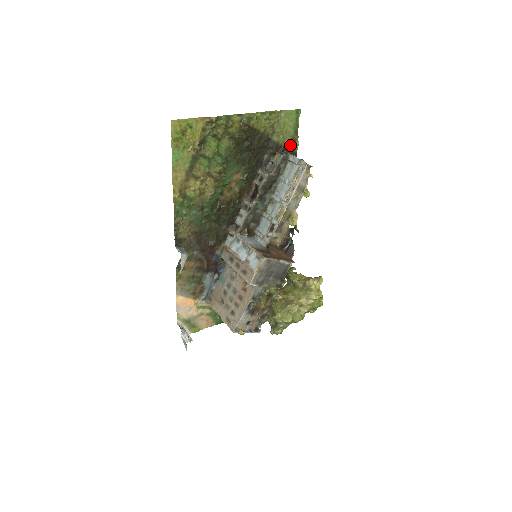
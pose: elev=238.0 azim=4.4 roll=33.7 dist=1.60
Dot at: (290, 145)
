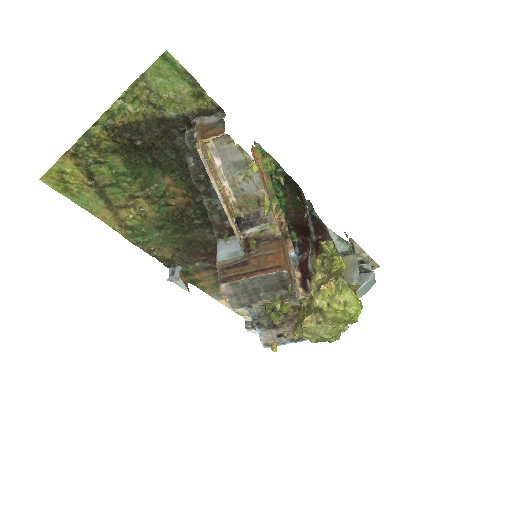
Dot at: (200, 104)
